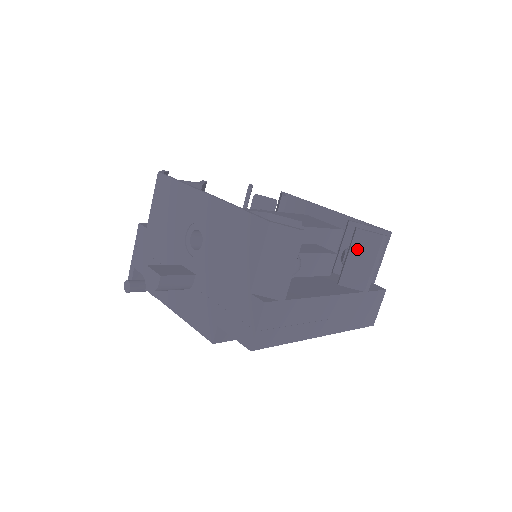
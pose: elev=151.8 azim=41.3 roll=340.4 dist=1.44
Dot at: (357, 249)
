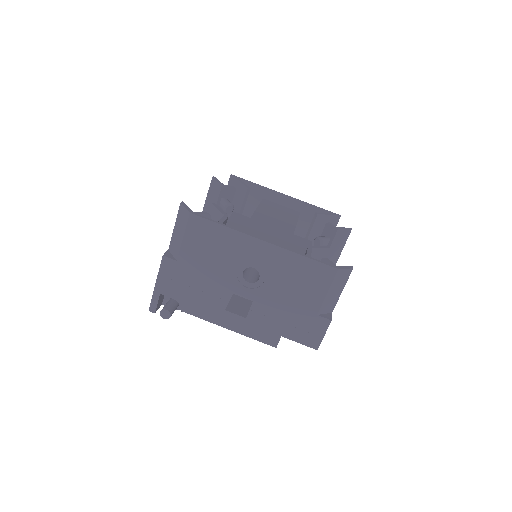
Dot at: (336, 242)
